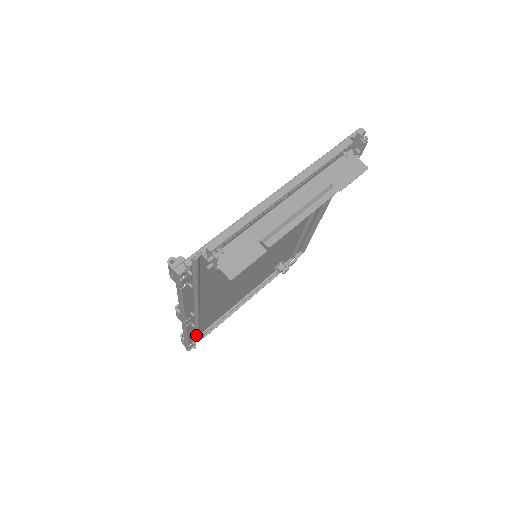
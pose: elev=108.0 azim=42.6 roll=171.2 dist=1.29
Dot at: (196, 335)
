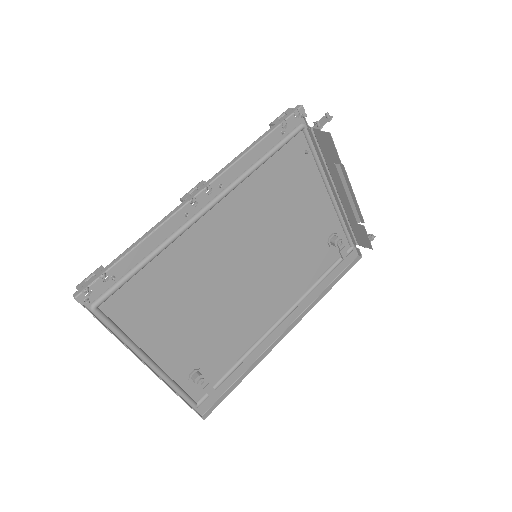
Dot at: (111, 288)
